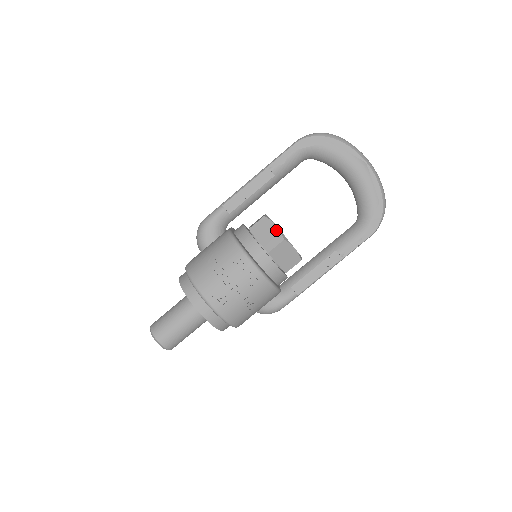
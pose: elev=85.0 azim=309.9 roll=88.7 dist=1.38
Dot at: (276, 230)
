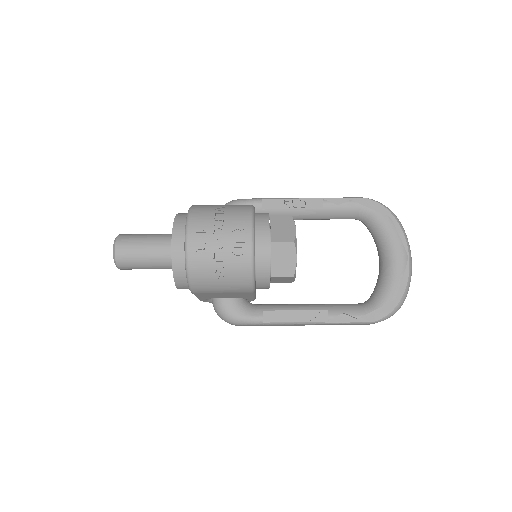
Dot at: (293, 231)
